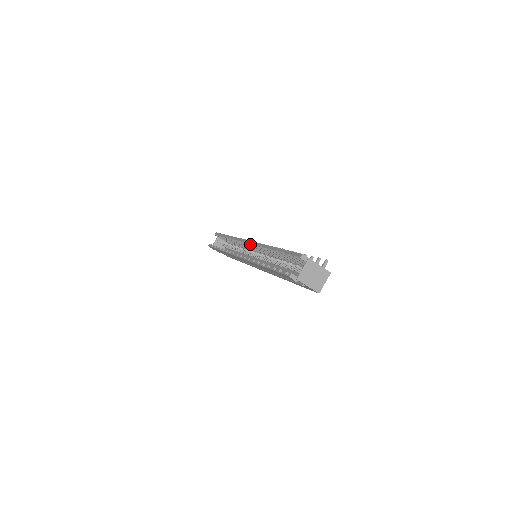
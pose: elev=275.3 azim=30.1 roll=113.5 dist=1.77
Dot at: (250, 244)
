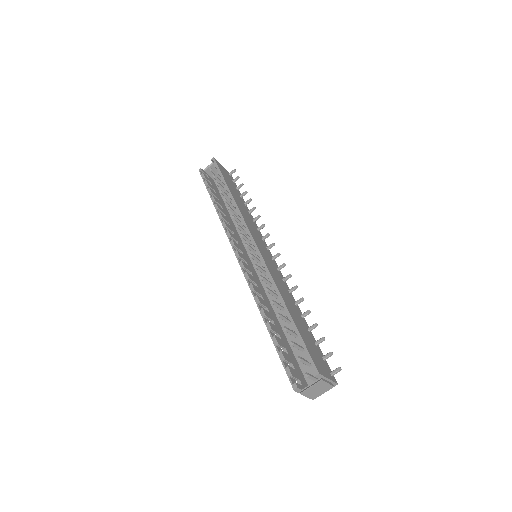
Dot at: (256, 253)
